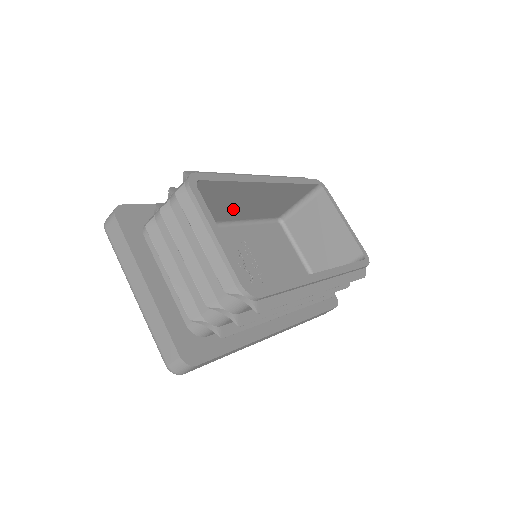
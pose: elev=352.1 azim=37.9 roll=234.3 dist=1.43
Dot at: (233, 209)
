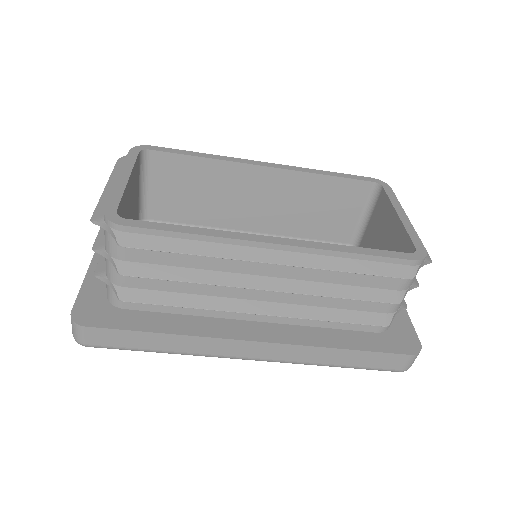
Dot at: (244, 210)
